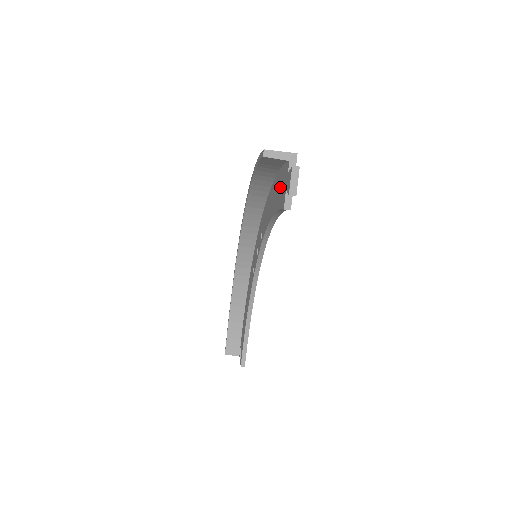
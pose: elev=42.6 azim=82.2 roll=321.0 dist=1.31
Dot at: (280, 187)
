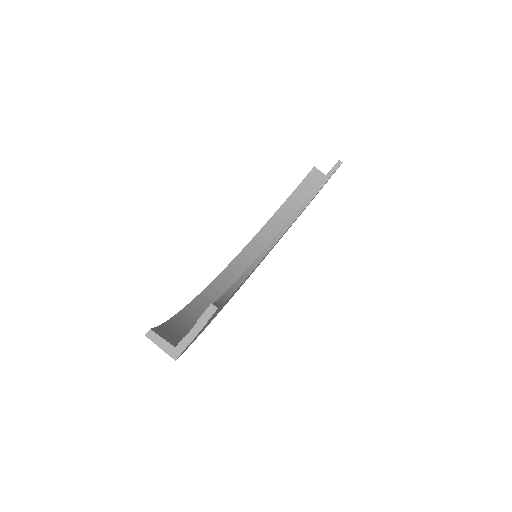
Dot at: occluded
